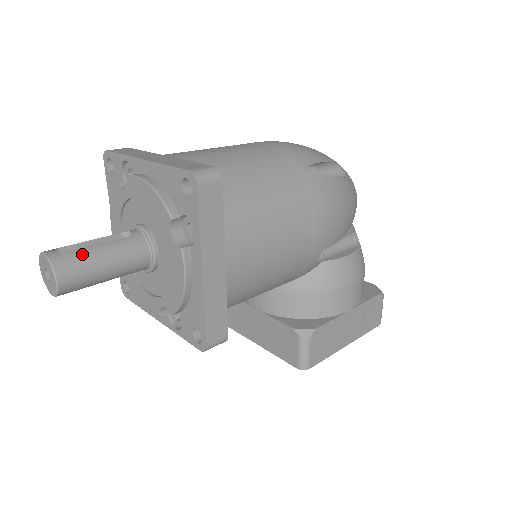
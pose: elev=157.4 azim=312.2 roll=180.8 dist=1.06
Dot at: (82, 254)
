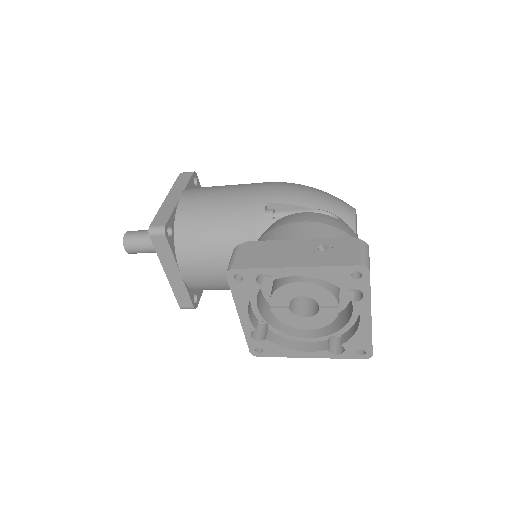
Dot at: occluded
